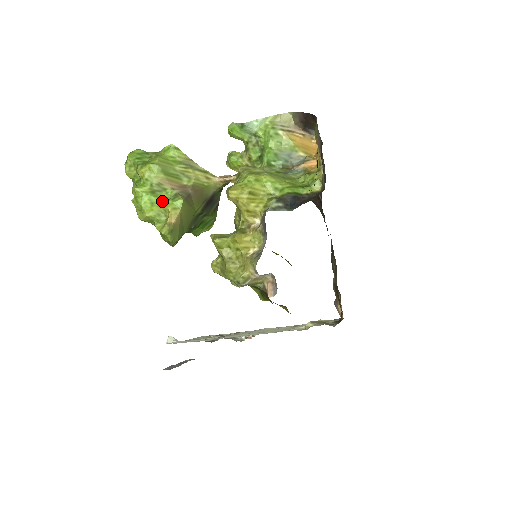
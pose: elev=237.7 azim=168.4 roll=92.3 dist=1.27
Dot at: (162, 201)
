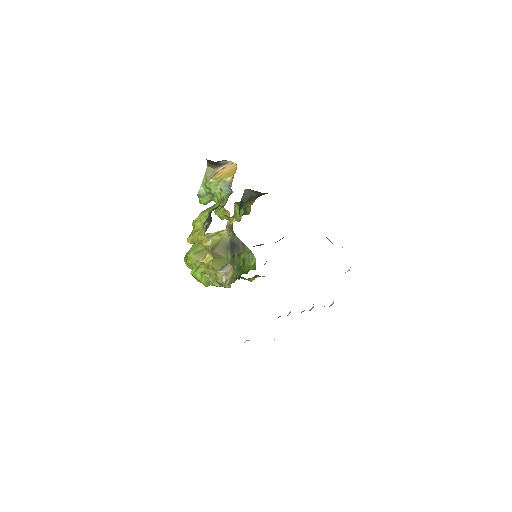
Dot at: occluded
